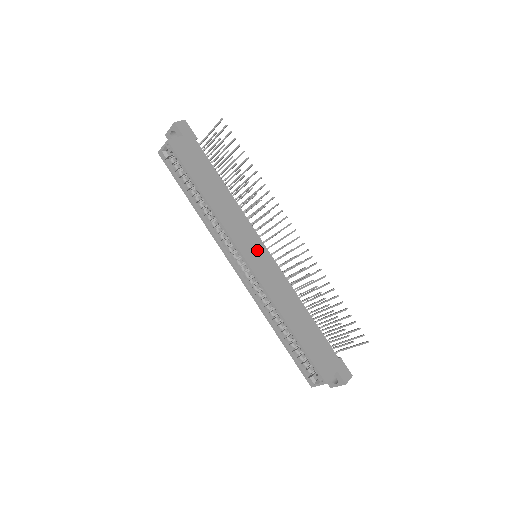
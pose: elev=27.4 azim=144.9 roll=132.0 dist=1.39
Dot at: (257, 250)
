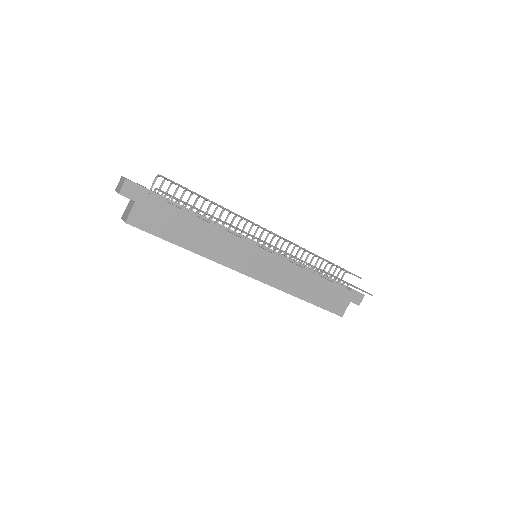
Dot at: (255, 258)
